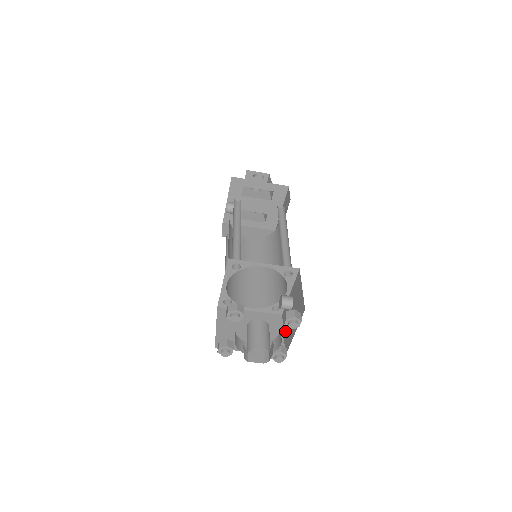
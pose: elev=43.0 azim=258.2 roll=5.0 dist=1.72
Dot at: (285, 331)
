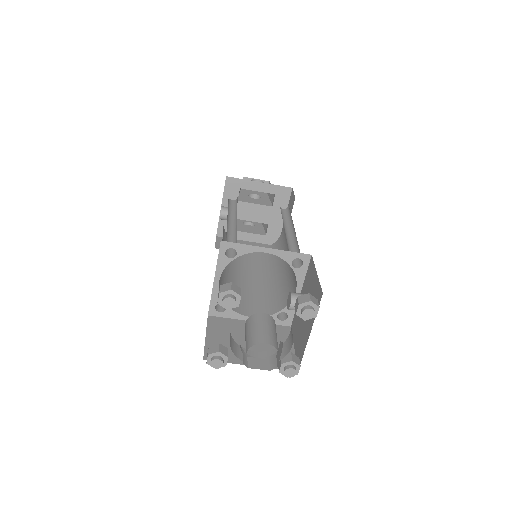
Dot at: (296, 342)
